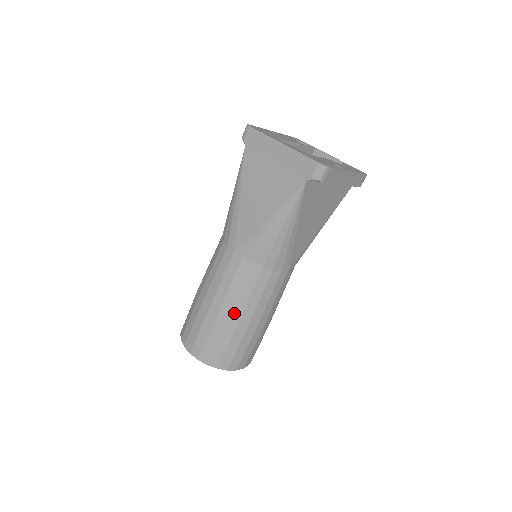
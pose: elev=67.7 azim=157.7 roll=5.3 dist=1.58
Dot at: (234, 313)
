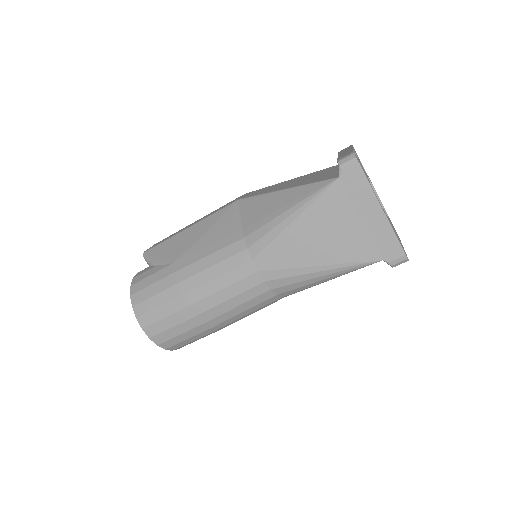
Dot at: (219, 318)
